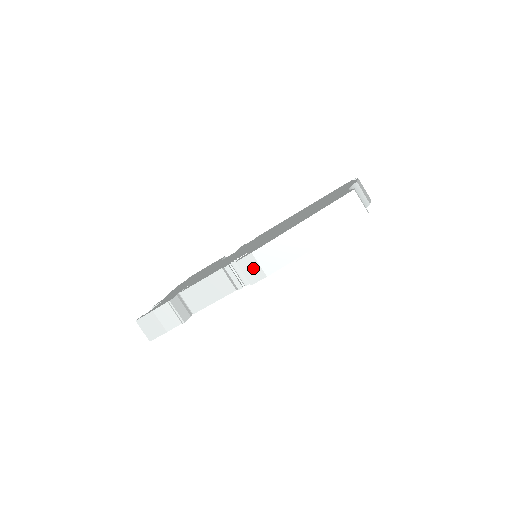
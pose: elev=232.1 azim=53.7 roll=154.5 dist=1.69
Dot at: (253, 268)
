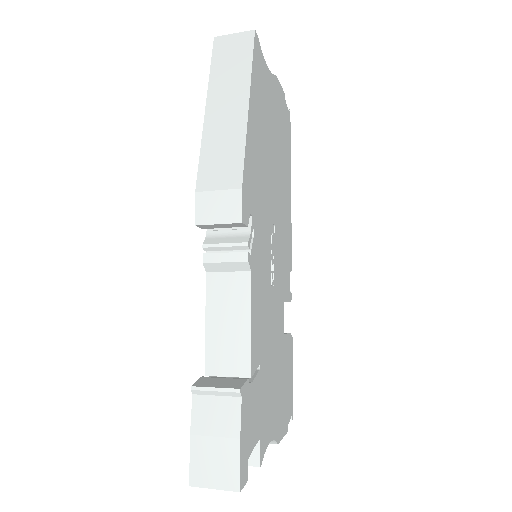
Dot at: (218, 203)
